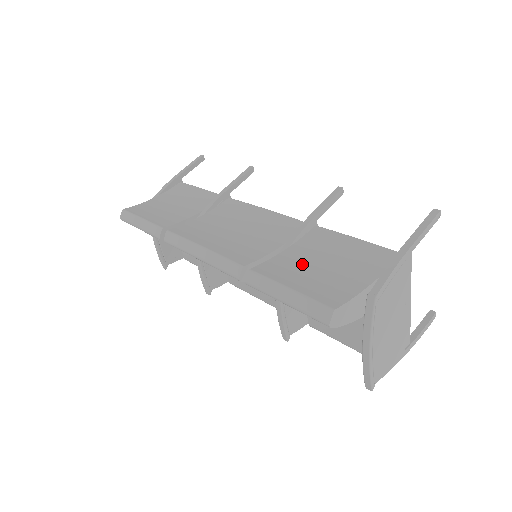
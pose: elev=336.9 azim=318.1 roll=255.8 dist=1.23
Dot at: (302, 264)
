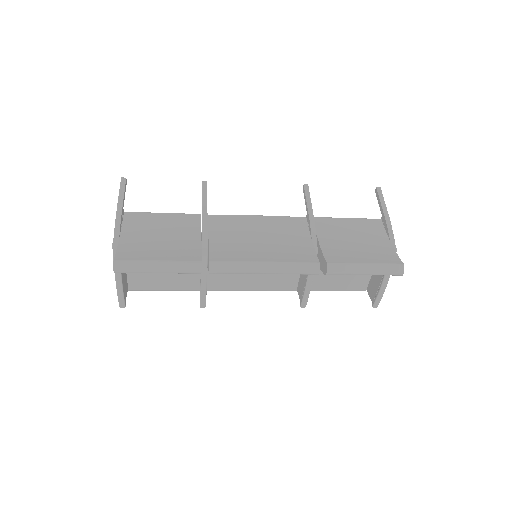
Dot at: (345, 246)
